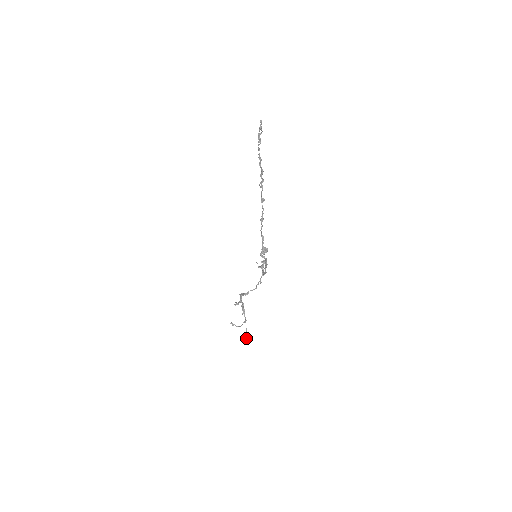
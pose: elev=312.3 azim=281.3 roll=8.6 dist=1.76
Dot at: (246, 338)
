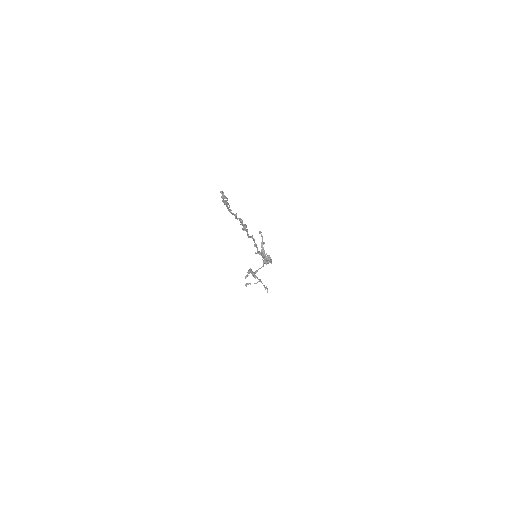
Dot at: occluded
